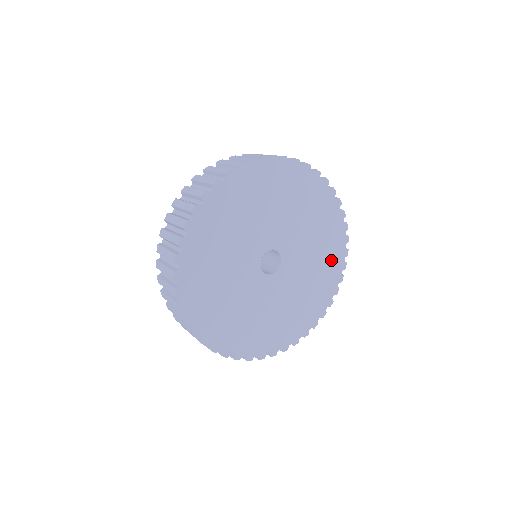
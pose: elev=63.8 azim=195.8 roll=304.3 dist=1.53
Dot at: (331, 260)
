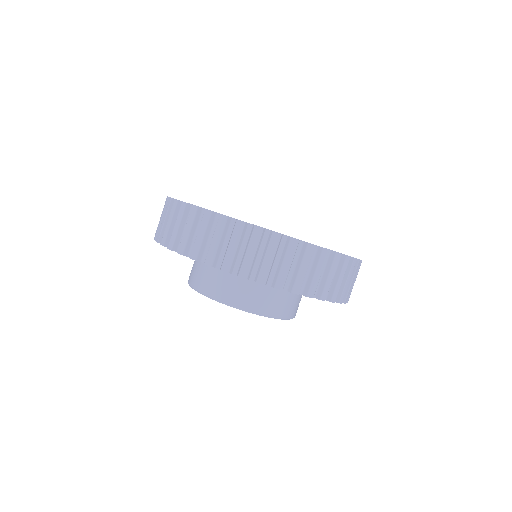
Dot at: occluded
